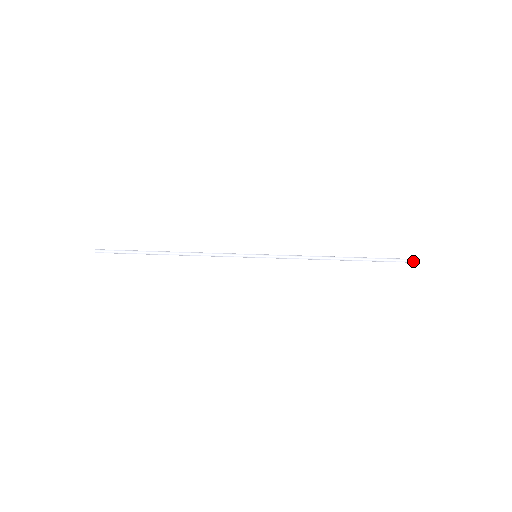
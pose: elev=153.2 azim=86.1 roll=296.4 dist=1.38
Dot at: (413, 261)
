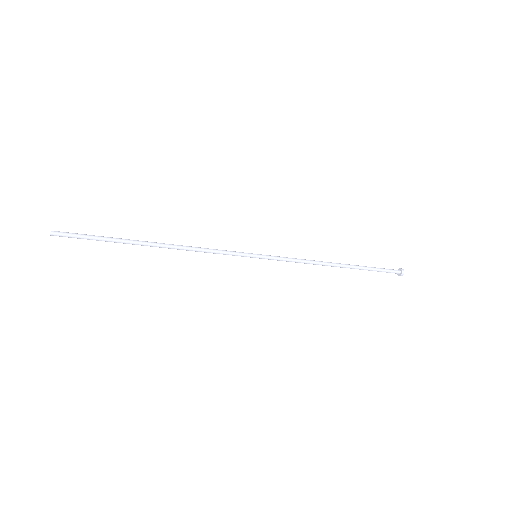
Dot at: (401, 270)
